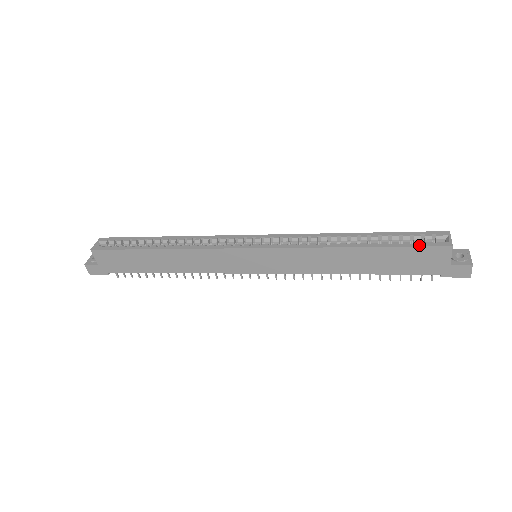
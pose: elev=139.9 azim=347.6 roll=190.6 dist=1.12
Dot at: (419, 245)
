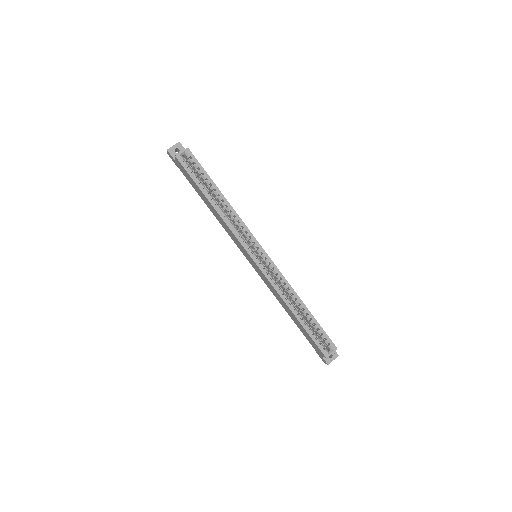
Dot at: (317, 343)
